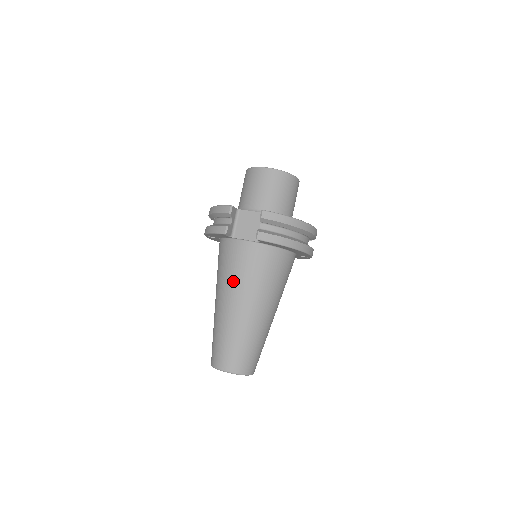
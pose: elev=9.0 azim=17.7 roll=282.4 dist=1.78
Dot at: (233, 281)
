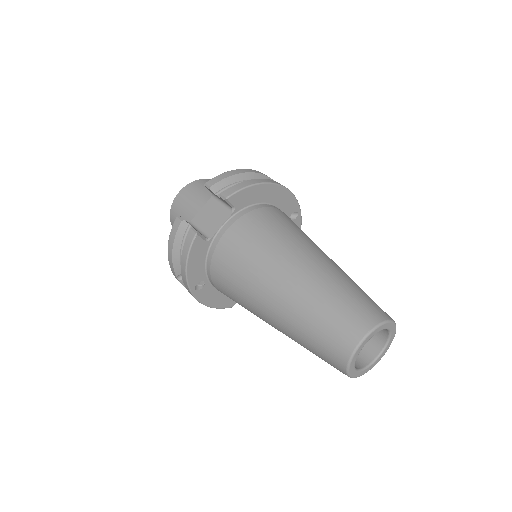
Dot at: (255, 263)
